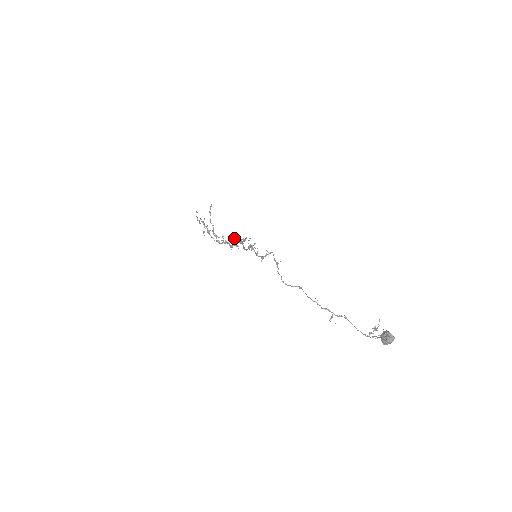
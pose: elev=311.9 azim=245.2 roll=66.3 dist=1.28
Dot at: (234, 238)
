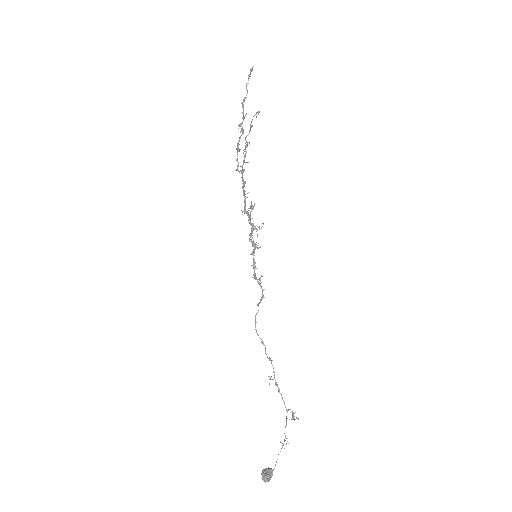
Dot at: occluded
